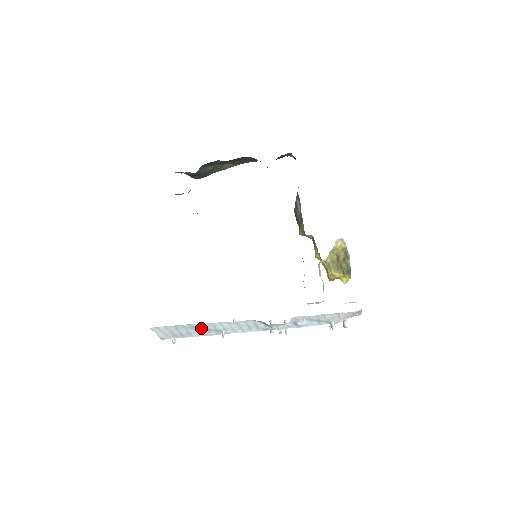
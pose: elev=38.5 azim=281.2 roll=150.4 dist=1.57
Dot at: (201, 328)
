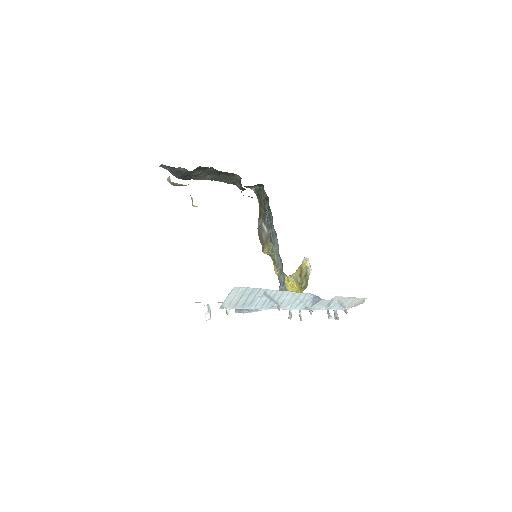
Dot at: (268, 297)
